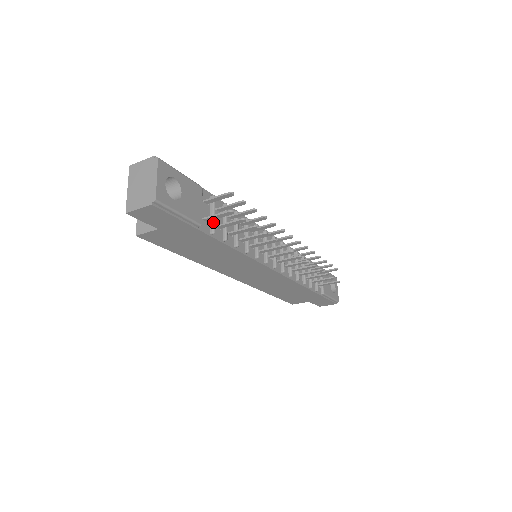
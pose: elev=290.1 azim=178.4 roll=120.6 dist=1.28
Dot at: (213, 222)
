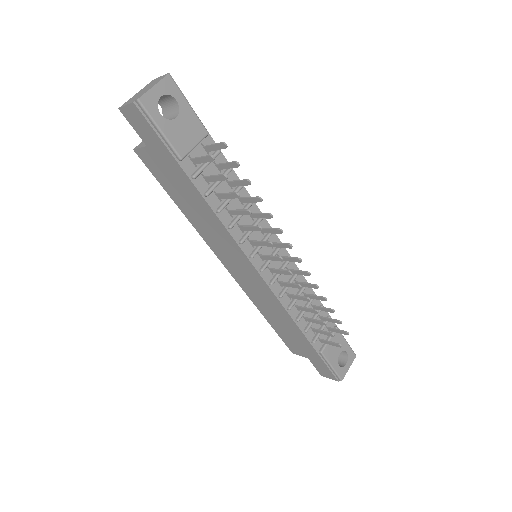
Dot at: (200, 168)
